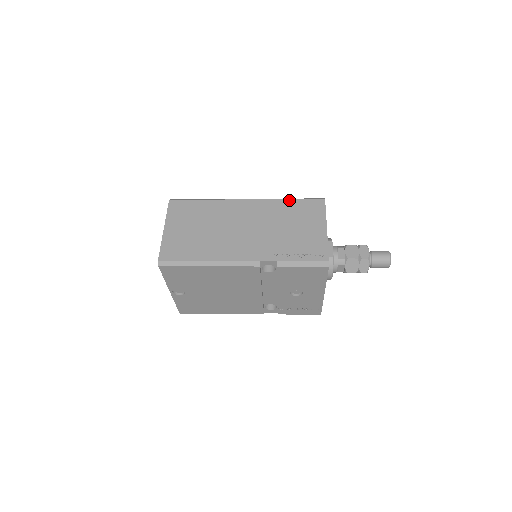
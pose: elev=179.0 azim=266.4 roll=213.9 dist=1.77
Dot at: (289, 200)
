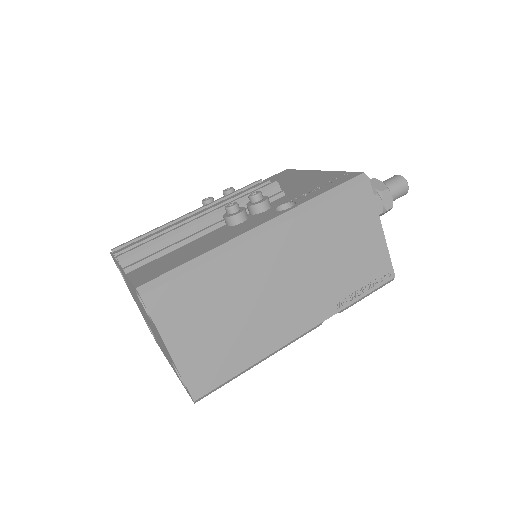
Dot at: (326, 203)
